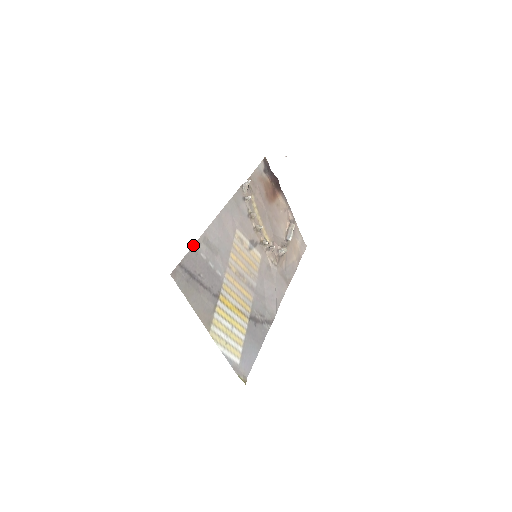
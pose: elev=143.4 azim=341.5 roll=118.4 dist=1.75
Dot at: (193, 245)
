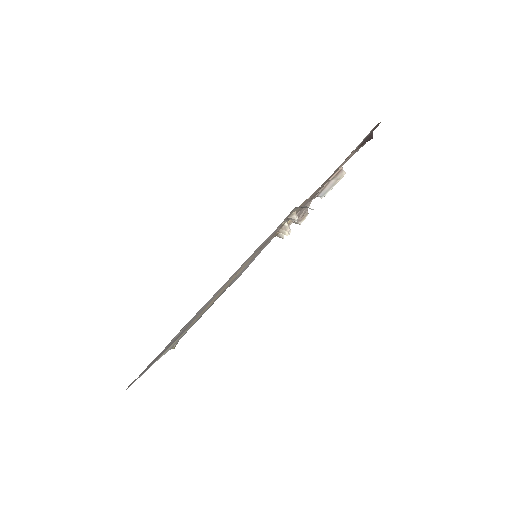
Dot at: (168, 344)
